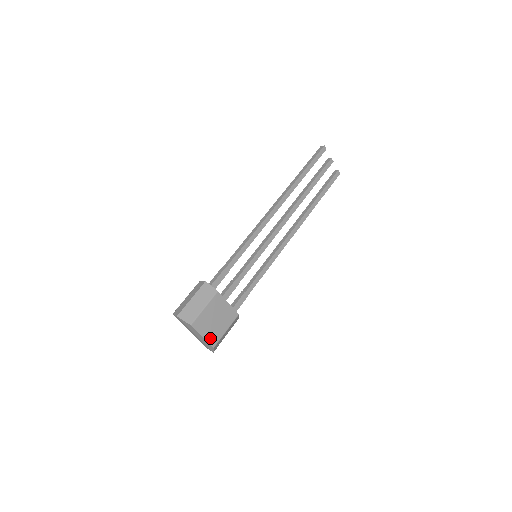
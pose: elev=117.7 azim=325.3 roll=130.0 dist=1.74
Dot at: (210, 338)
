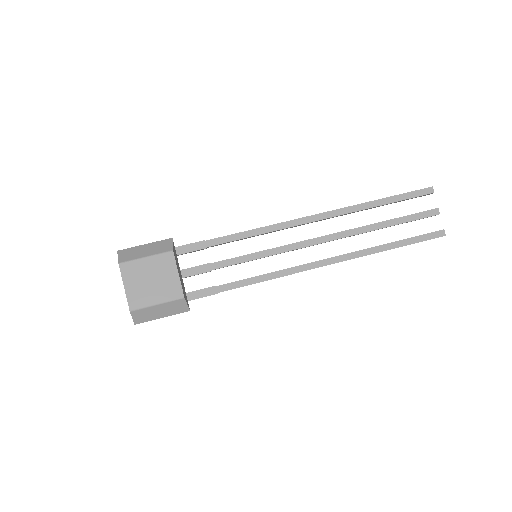
Dot at: (132, 296)
